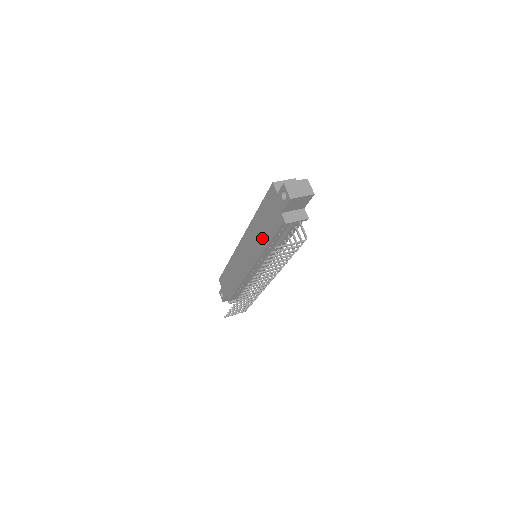
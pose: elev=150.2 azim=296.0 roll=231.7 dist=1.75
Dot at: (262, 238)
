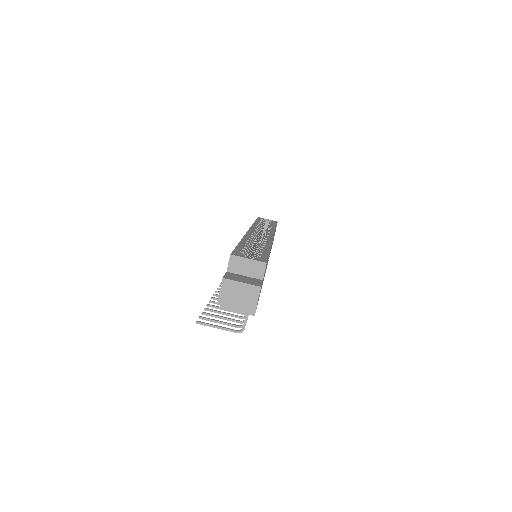
Dot at: occluded
